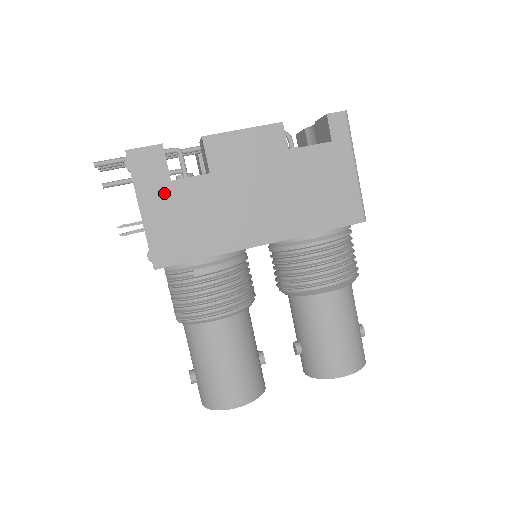
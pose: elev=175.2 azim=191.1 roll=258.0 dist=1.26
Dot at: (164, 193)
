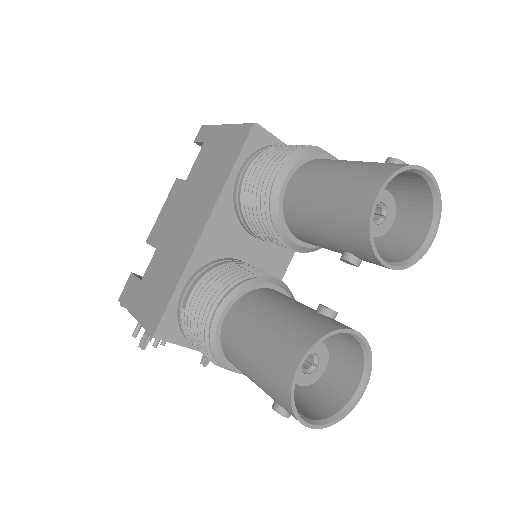
Dot at: (141, 291)
